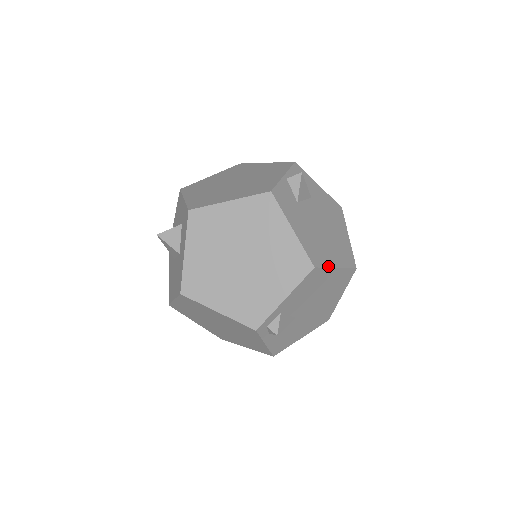
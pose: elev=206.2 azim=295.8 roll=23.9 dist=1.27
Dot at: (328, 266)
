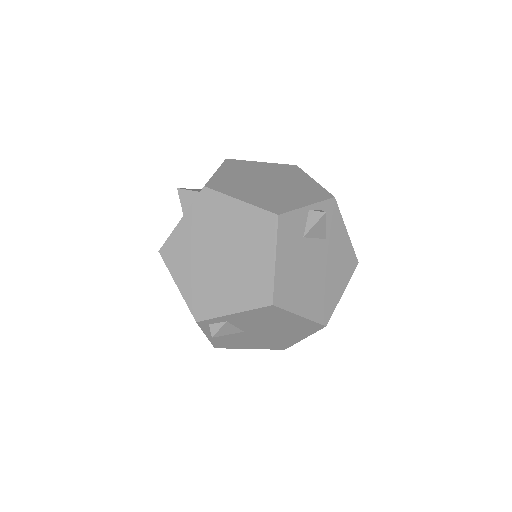
Dot at: (291, 310)
